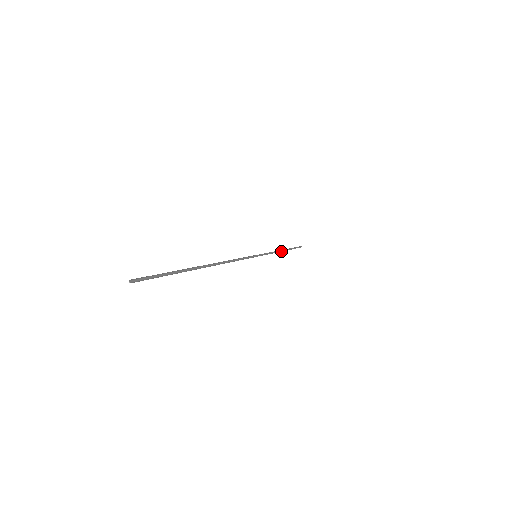
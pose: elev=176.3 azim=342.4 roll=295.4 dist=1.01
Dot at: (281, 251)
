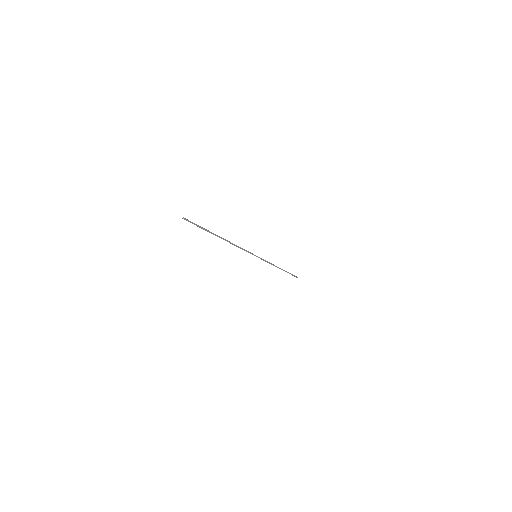
Dot at: (278, 267)
